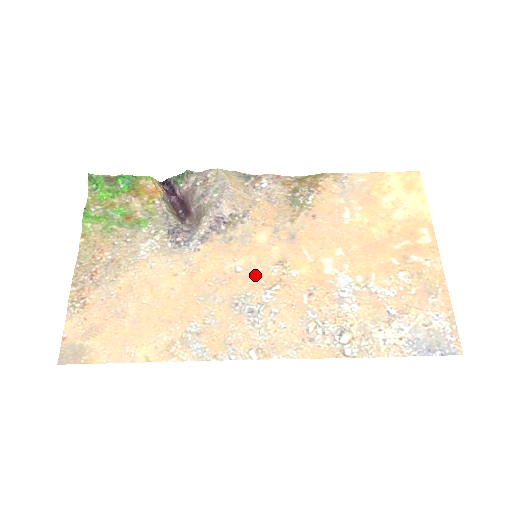
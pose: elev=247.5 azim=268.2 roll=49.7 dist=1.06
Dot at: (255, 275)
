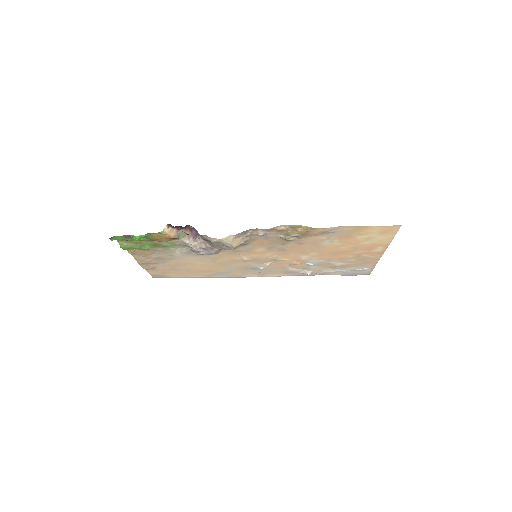
Dot at: (256, 260)
